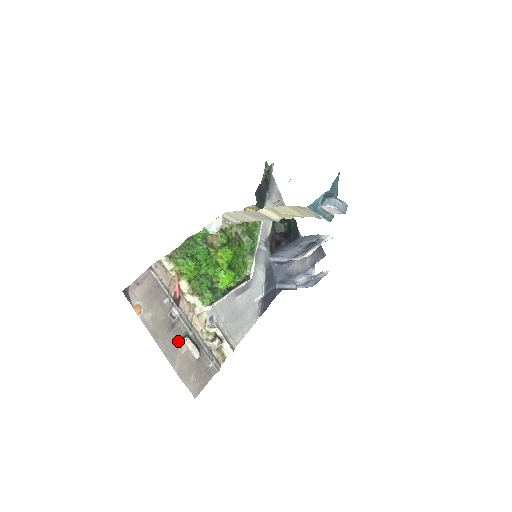
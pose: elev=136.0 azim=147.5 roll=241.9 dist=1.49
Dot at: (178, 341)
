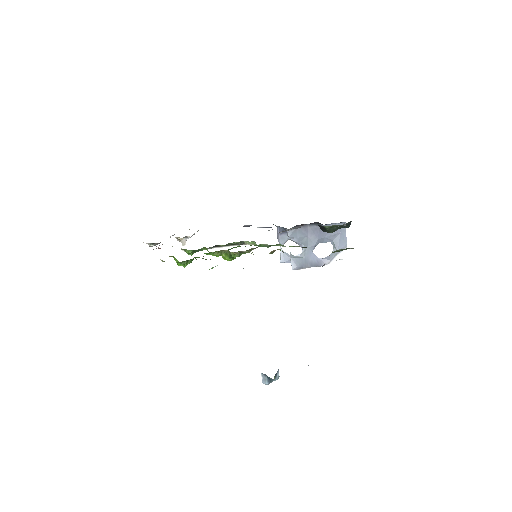
Dot at: (146, 243)
